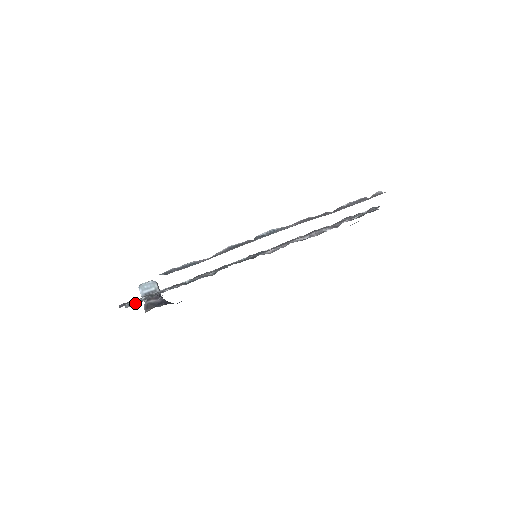
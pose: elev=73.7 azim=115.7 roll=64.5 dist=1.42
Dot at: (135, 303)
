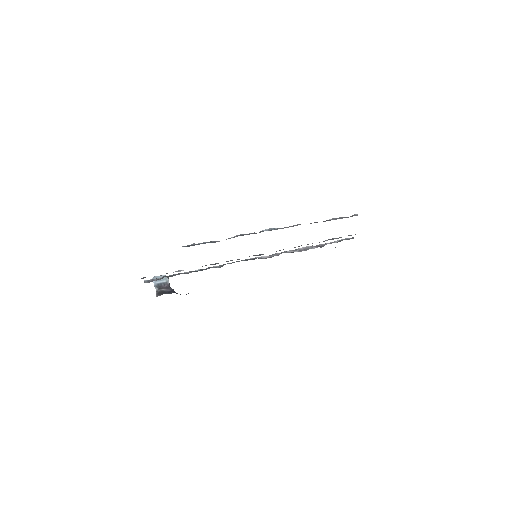
Dot at: (153, 280)
